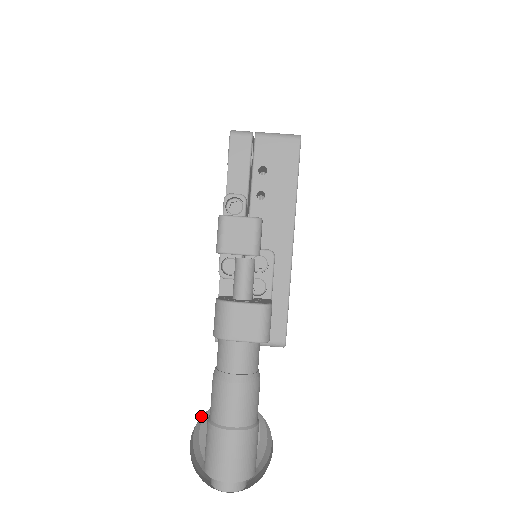
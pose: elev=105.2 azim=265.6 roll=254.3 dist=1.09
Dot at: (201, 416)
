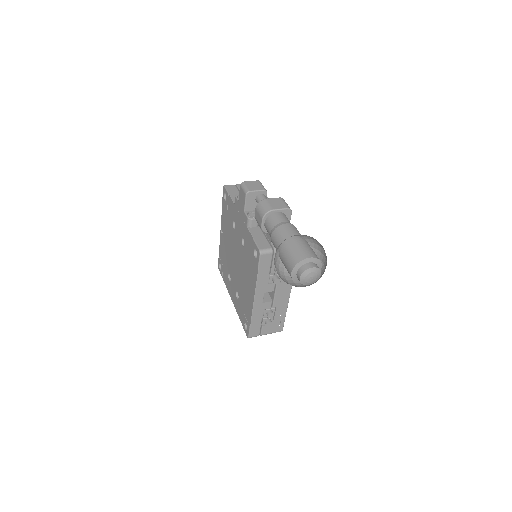
Dot at: (275, 258)
